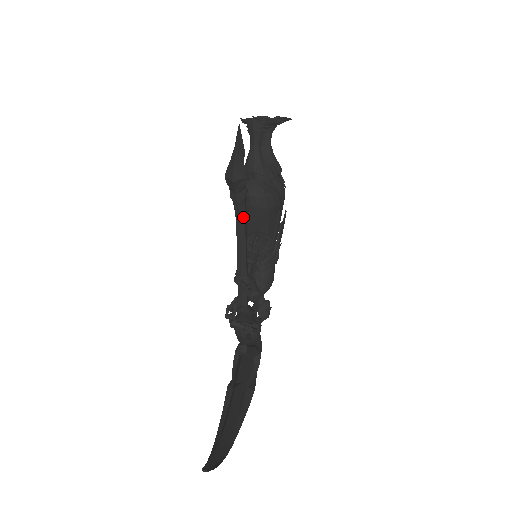
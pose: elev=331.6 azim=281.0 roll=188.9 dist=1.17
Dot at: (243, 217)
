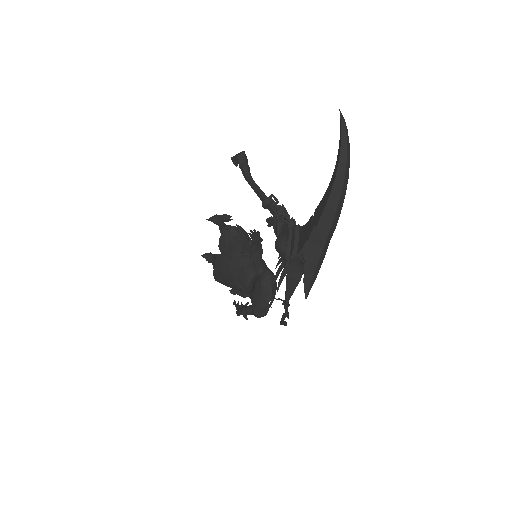
Dot at: (252, 178)
